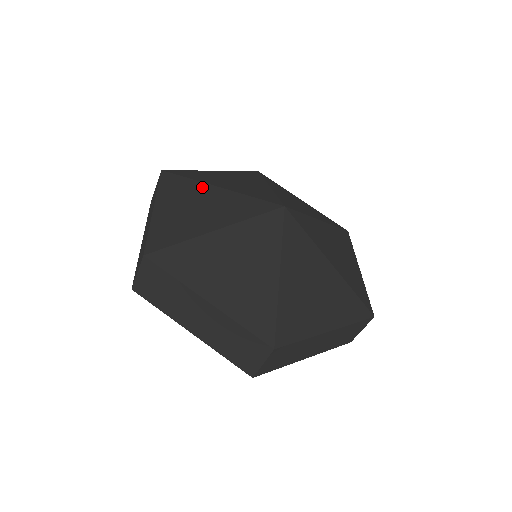
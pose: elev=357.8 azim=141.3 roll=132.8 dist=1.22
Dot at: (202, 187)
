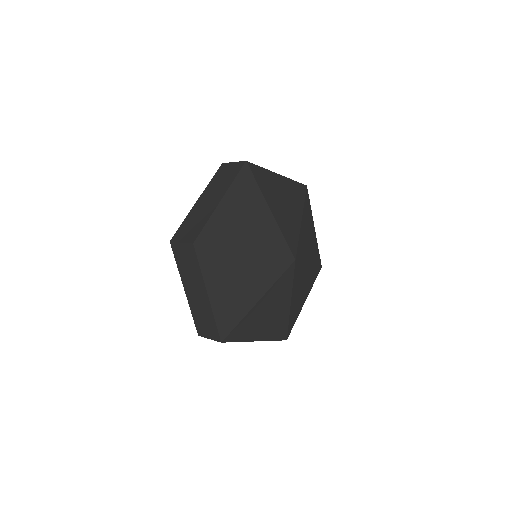
Dot at: (261, 202)
